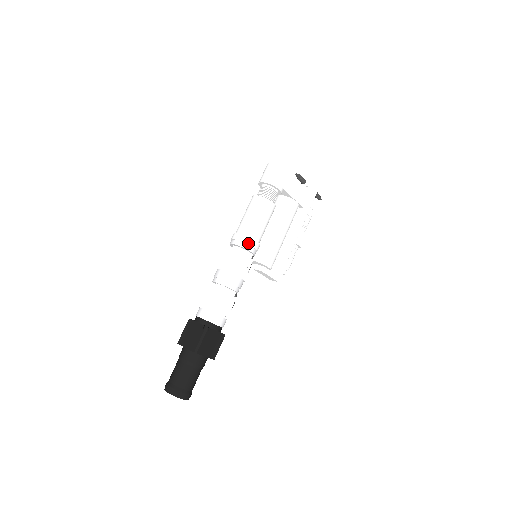
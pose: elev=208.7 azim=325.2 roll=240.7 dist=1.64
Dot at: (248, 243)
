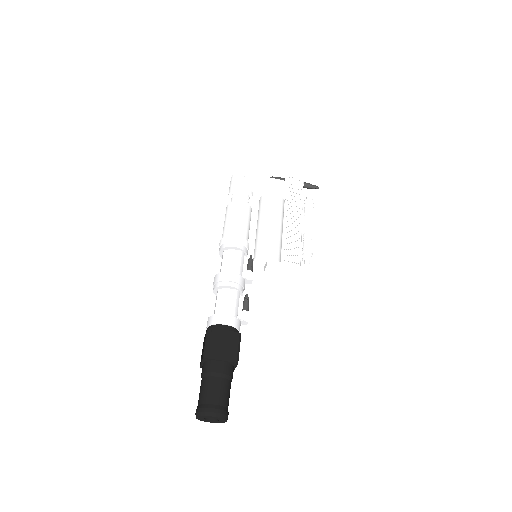
Dot at: (227, 241)
